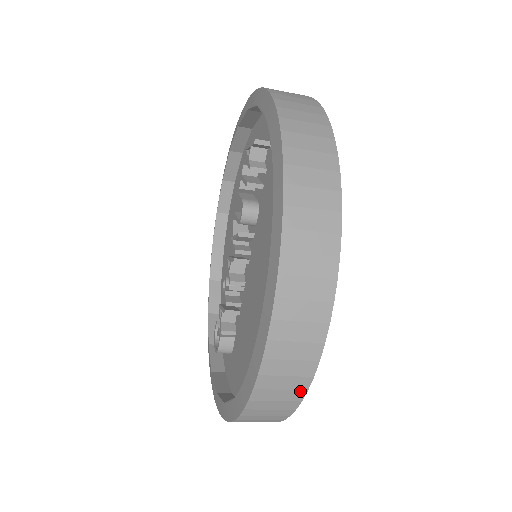
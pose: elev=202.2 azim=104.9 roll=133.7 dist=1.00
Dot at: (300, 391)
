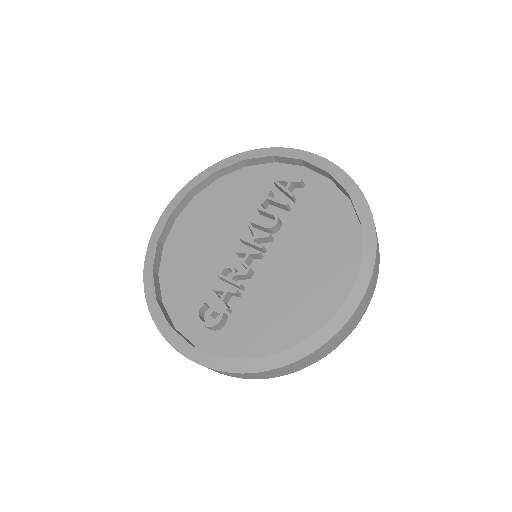
Dot at: (343, 339)
